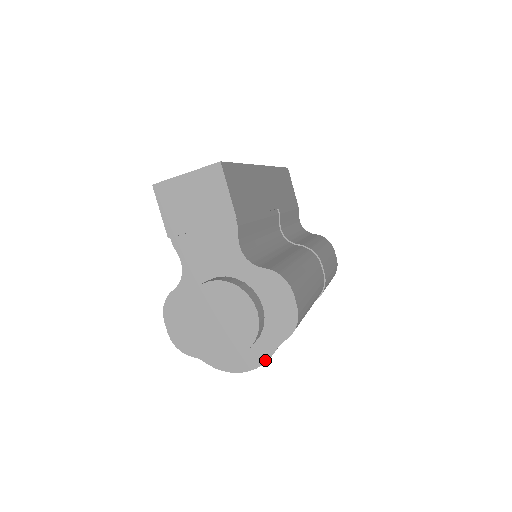
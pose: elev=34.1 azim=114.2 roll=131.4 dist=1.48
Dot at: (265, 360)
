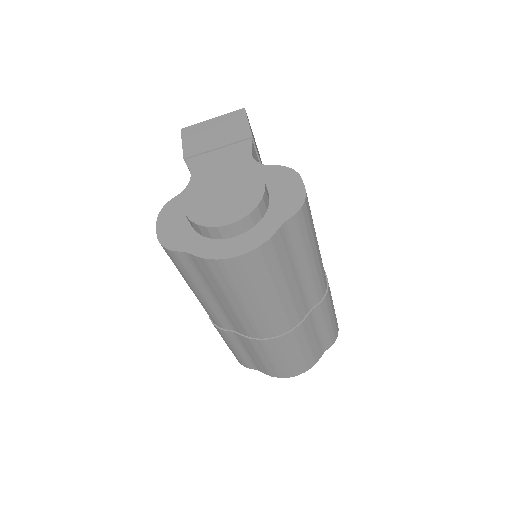
Dot at: (265, 239)
